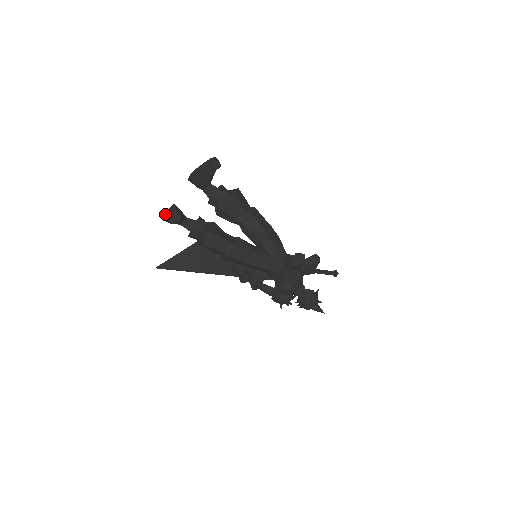
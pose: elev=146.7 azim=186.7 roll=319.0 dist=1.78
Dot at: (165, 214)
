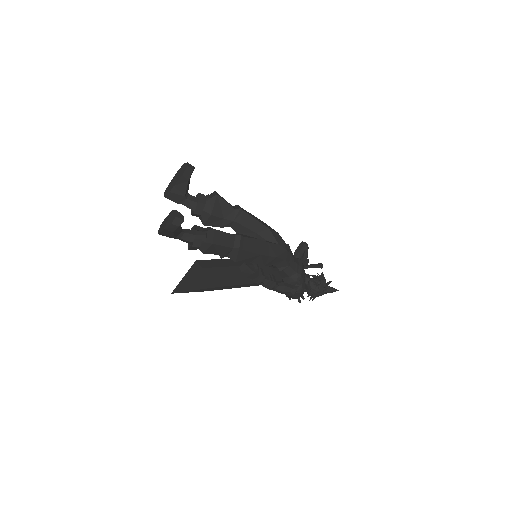
Dot at: (162, 228)
